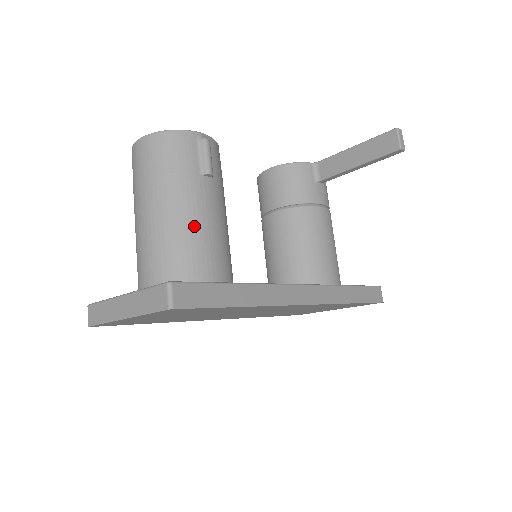
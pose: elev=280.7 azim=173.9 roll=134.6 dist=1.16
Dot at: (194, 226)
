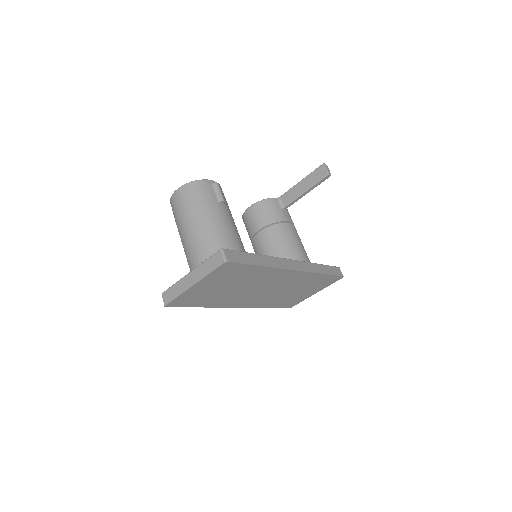
Dot at: (222, 229)
